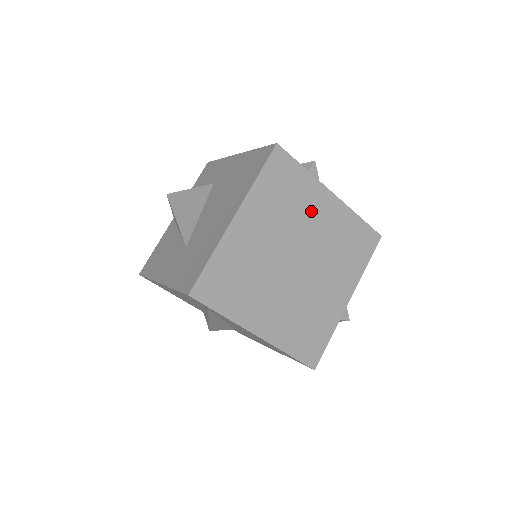
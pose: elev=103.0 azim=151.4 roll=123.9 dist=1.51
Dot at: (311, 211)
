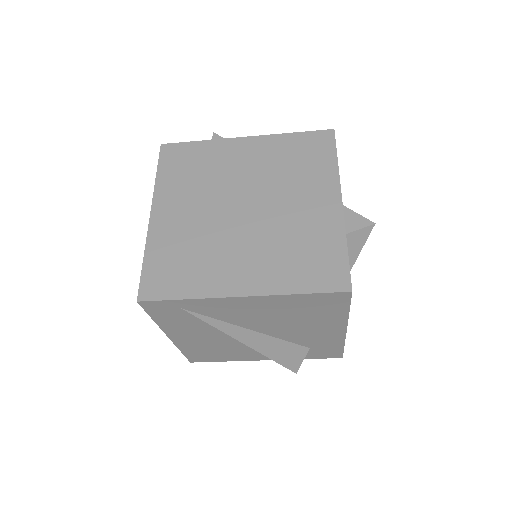
Dot at: (230, 163)
